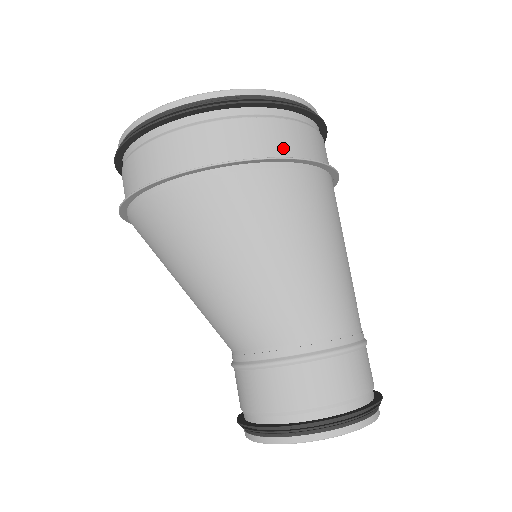
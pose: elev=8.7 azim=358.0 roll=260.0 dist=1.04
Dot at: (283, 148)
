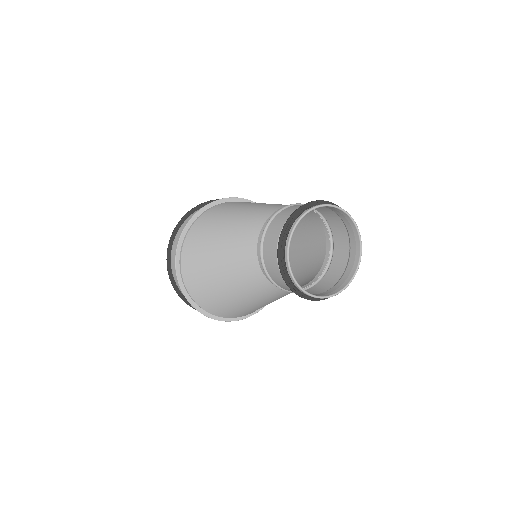
Dot at: occluded
